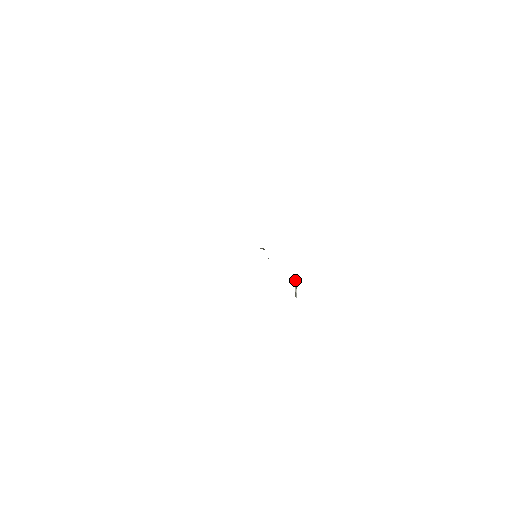
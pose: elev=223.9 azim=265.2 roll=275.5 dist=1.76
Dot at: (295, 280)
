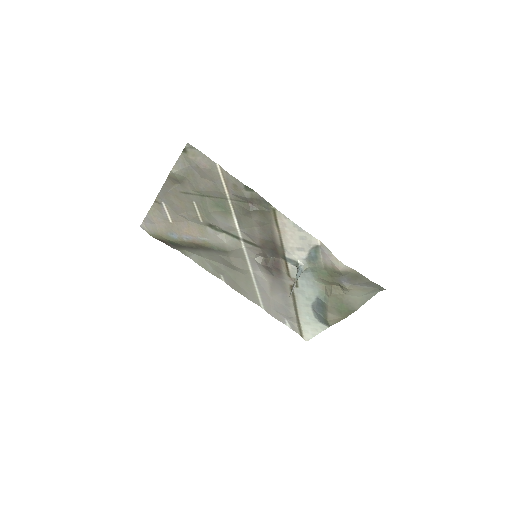
Dot at: (299, 273)
